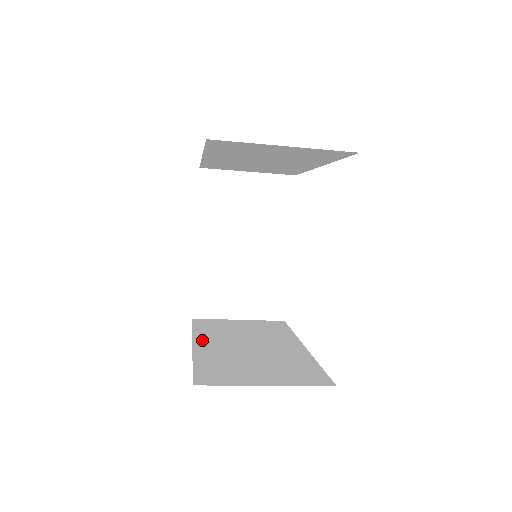
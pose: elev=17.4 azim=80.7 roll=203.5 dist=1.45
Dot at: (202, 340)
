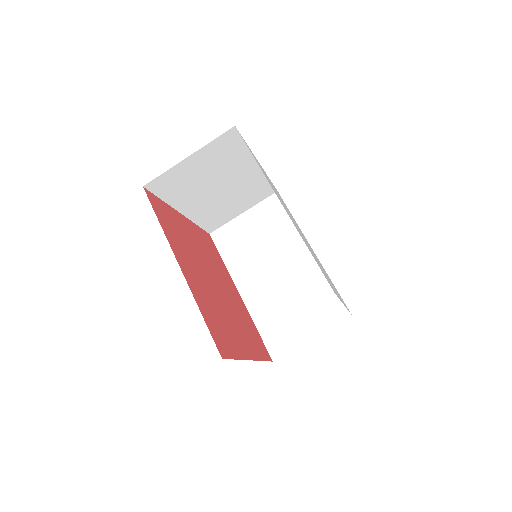
Dot at: occluded
